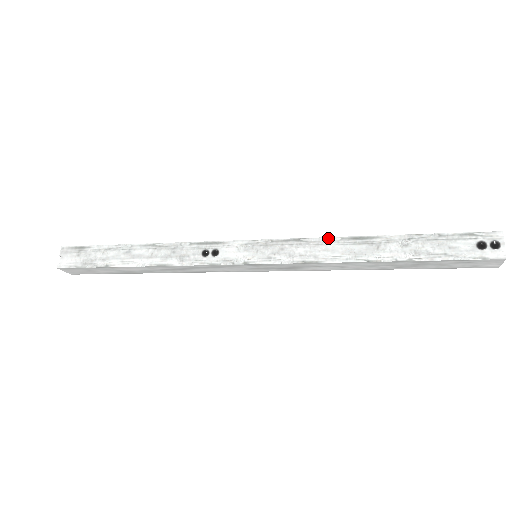
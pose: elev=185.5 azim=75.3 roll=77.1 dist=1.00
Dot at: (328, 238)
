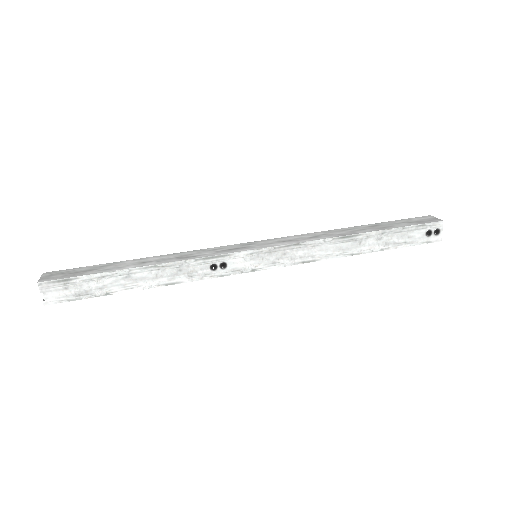
Dot at: (322, 240)
